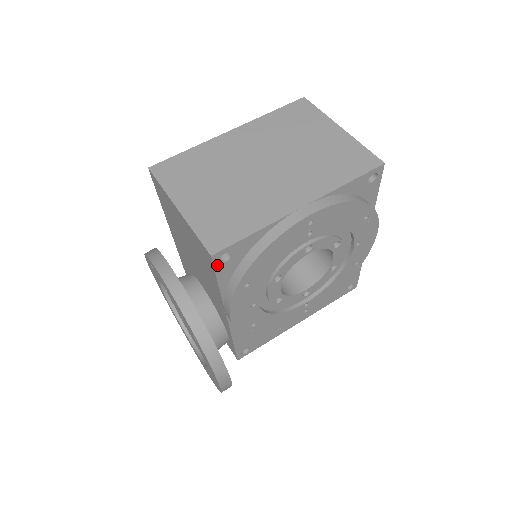
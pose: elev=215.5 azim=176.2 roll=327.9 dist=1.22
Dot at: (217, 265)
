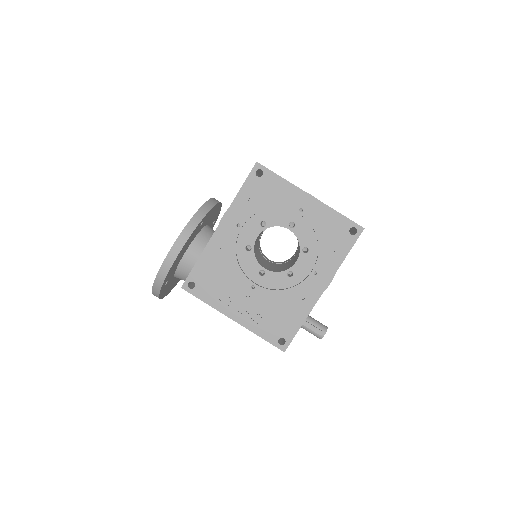
Dot at: (253, 173)
